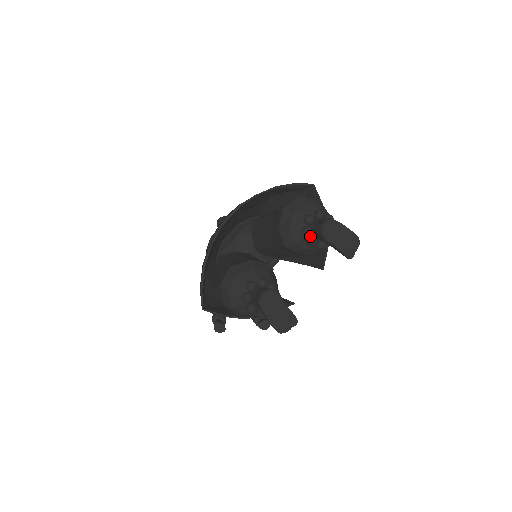
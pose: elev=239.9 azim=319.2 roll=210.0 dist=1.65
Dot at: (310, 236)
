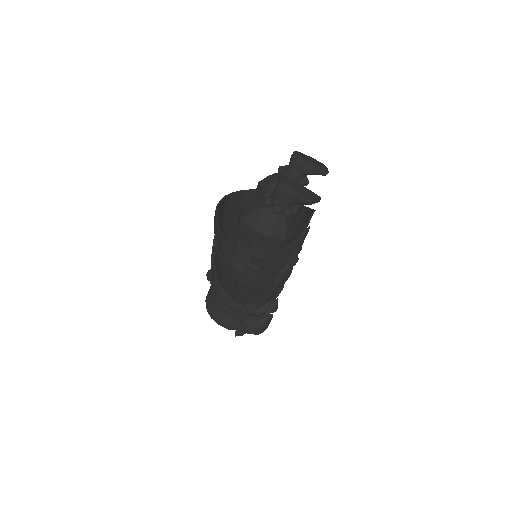
Dot at: occluded
